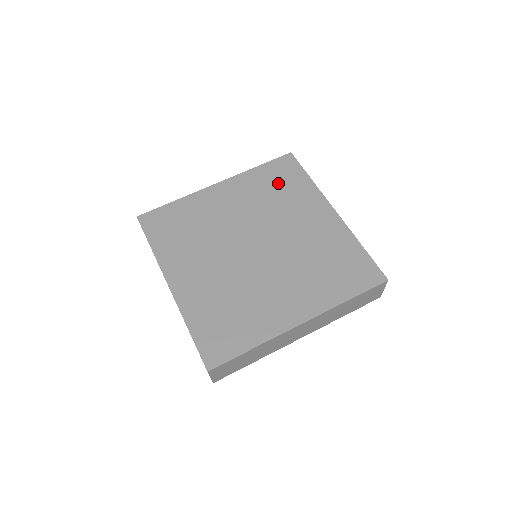
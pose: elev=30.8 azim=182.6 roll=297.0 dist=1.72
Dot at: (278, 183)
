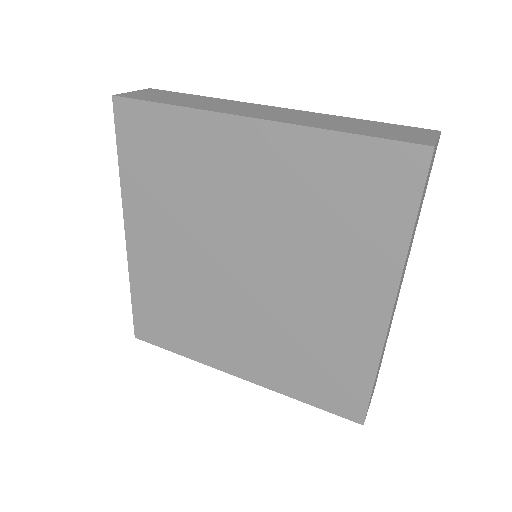
Dot at: (350, 198)
